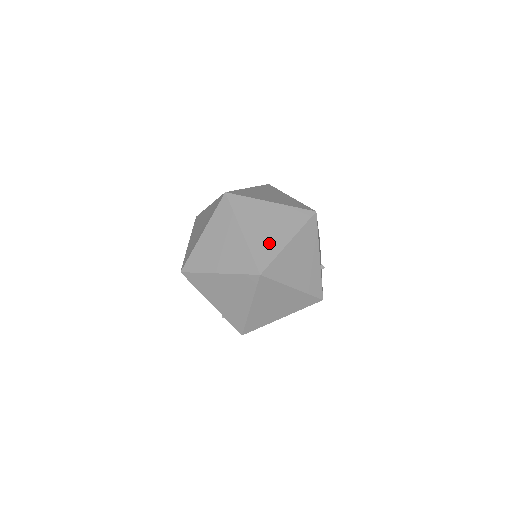
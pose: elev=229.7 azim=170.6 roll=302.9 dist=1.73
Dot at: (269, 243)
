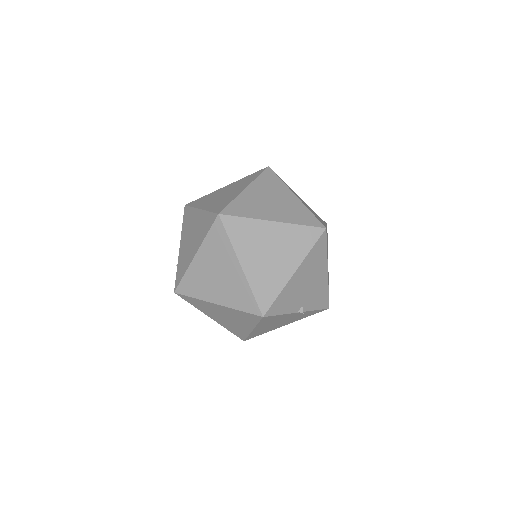
Dot at: (256, 208)
